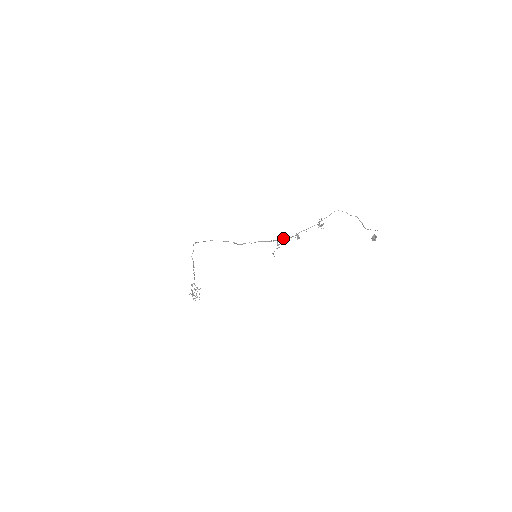
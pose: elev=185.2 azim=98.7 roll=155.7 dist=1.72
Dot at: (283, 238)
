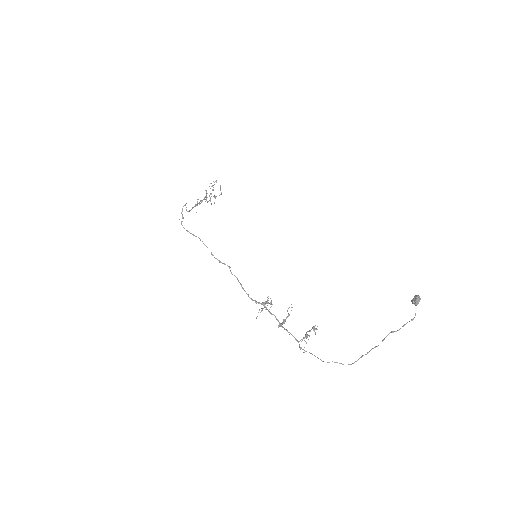
Dot at: occluded
